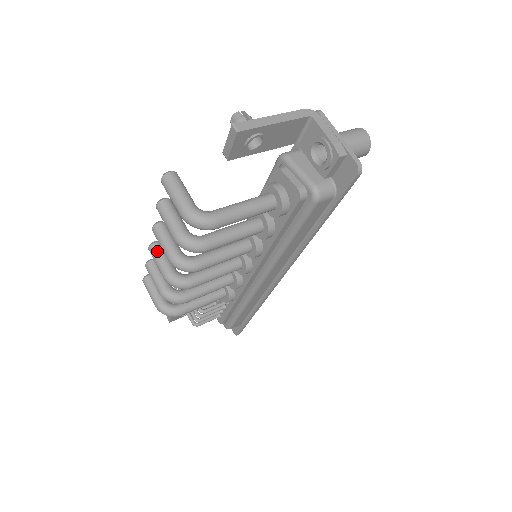
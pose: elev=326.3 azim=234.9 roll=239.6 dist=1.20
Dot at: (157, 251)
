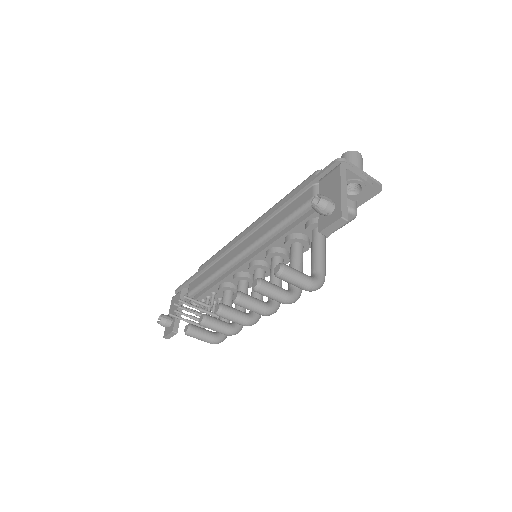
Dot at: (229, 312)
